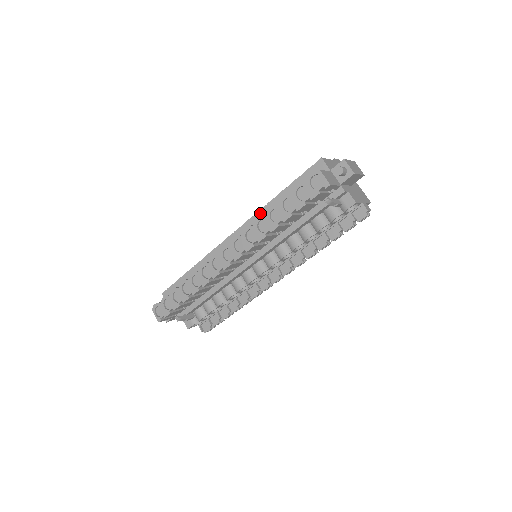
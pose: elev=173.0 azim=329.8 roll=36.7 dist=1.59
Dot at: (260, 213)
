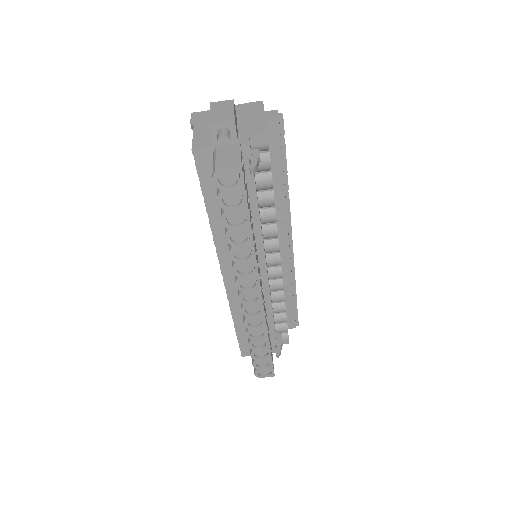
Dot at: (217, 241)
